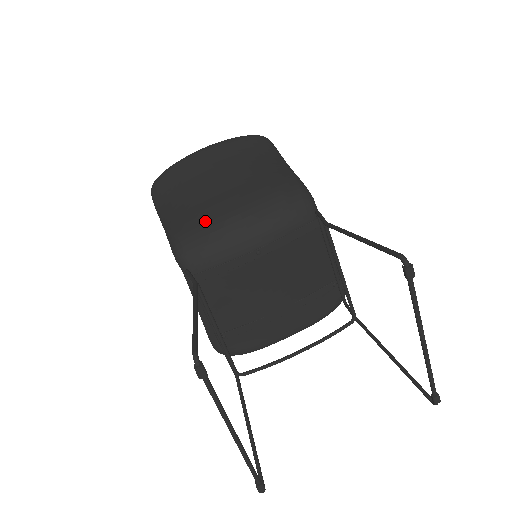
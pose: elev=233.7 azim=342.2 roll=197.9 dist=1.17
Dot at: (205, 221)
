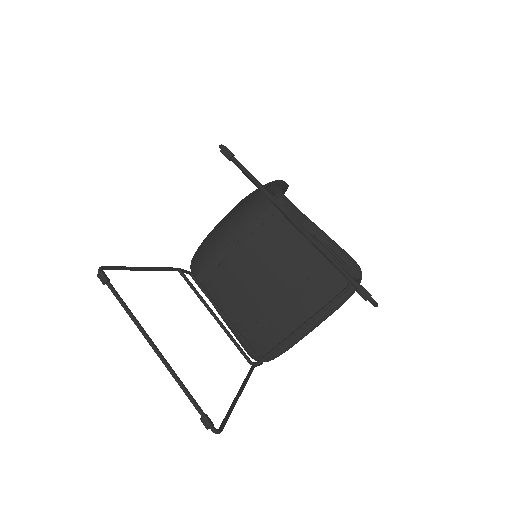
Dot at: occluded
